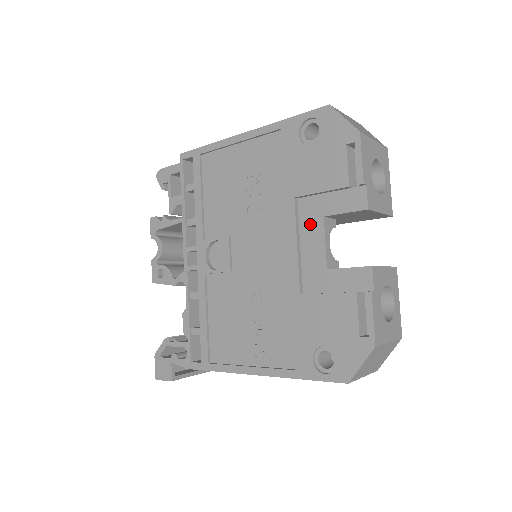
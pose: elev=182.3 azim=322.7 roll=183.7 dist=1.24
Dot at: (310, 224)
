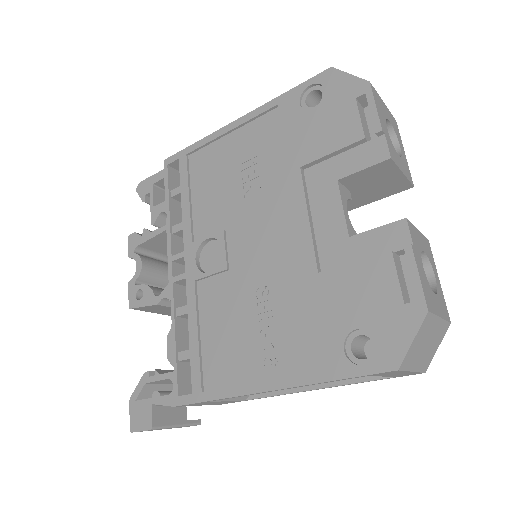
Dot at: (322, 192)
